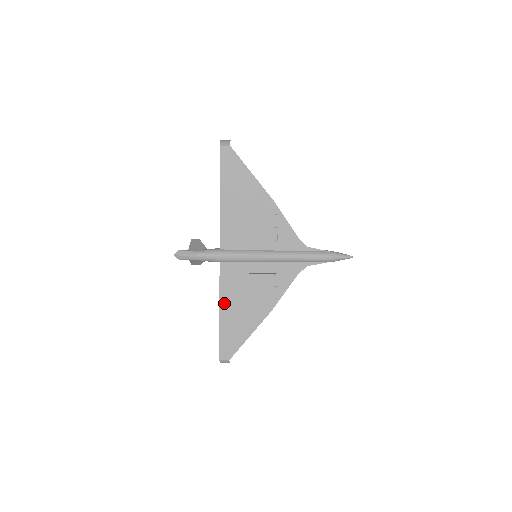
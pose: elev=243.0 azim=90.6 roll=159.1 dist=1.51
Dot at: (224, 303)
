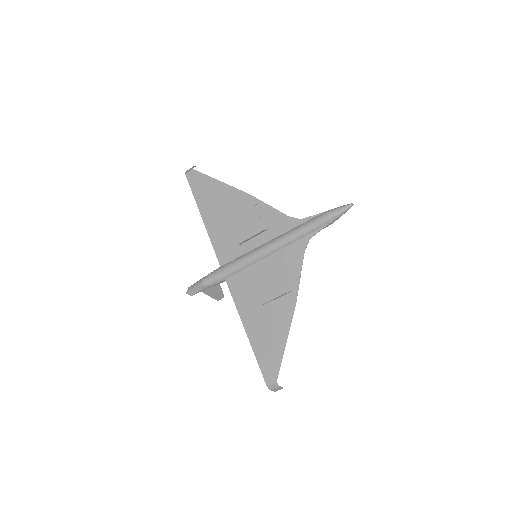
Dot at: (246, 320)
